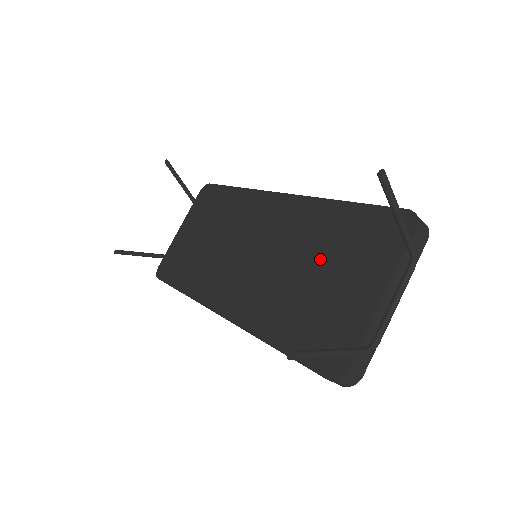
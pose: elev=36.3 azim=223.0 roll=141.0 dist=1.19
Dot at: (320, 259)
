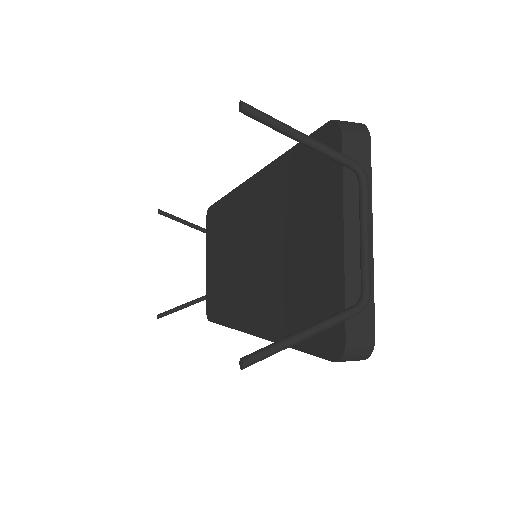
Dot at: (289, 228)
